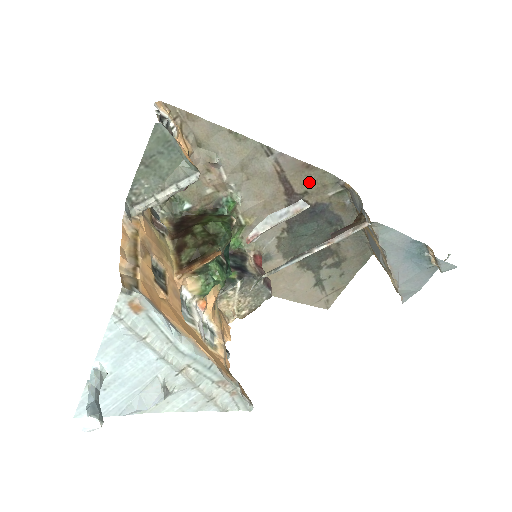
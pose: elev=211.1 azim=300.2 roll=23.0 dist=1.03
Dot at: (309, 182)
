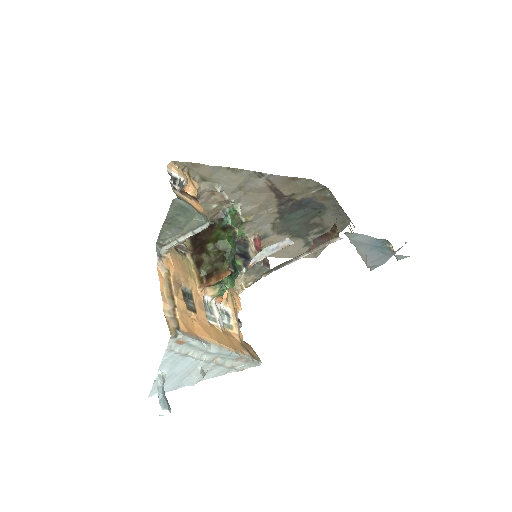
Dot at: (295, 187)
